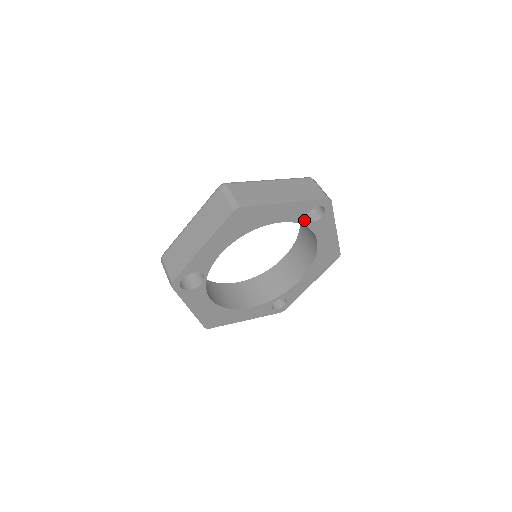
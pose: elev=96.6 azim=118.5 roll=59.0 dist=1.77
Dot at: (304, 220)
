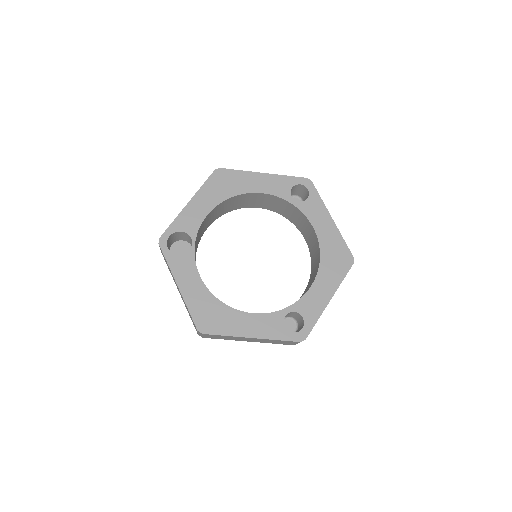
Dot at: (289, 197)
